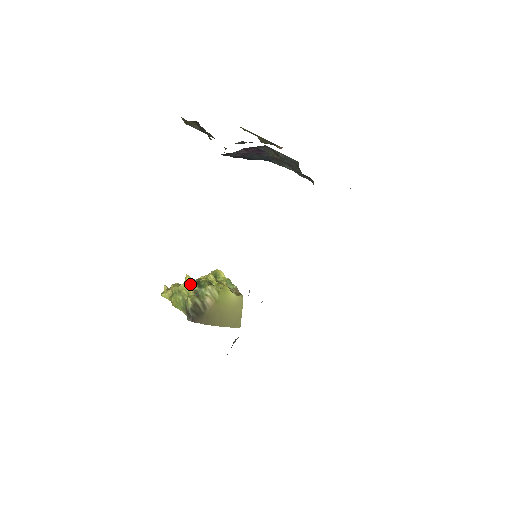
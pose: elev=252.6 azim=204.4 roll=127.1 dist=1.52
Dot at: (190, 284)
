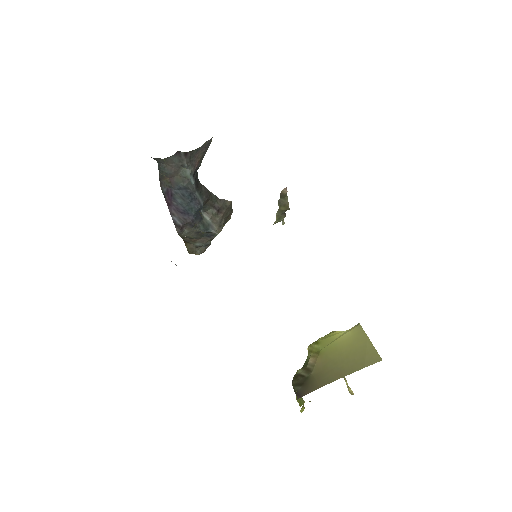
Dot at: occluded
